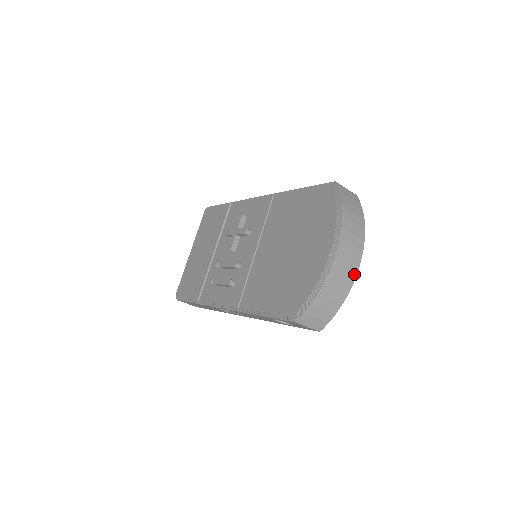
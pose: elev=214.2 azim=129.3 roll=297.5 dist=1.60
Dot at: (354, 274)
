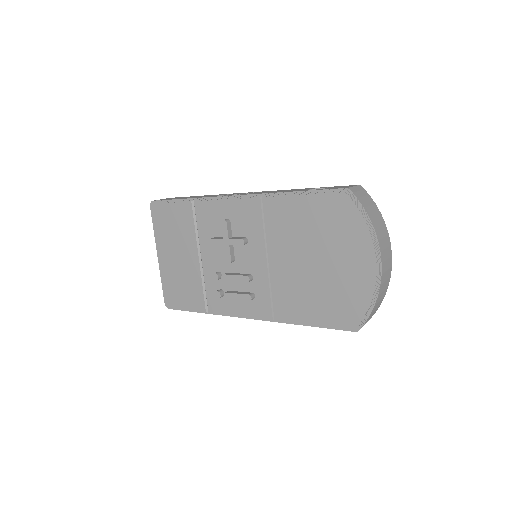
Dot at: (390, 270)
